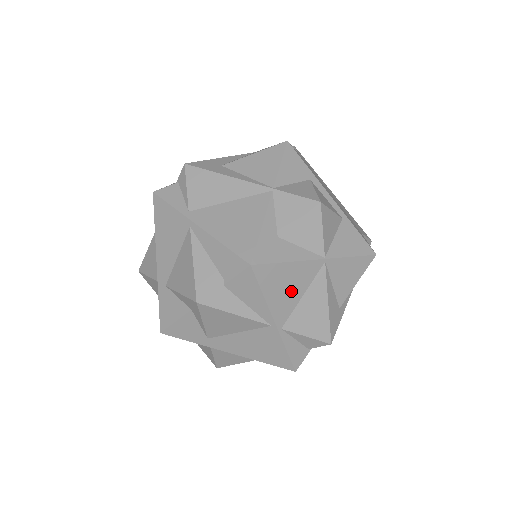
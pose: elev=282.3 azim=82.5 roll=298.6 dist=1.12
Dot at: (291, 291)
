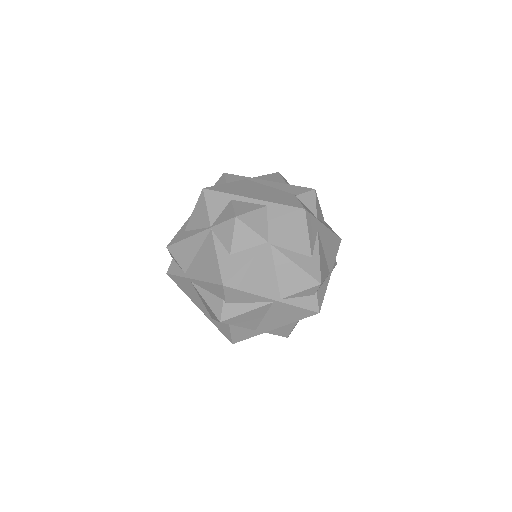
Dot at: (265, 276)
